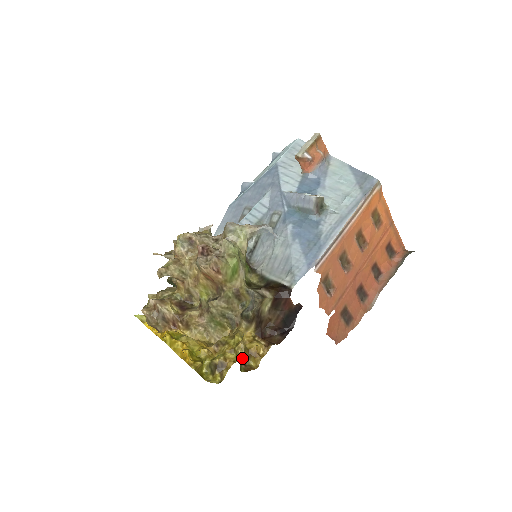
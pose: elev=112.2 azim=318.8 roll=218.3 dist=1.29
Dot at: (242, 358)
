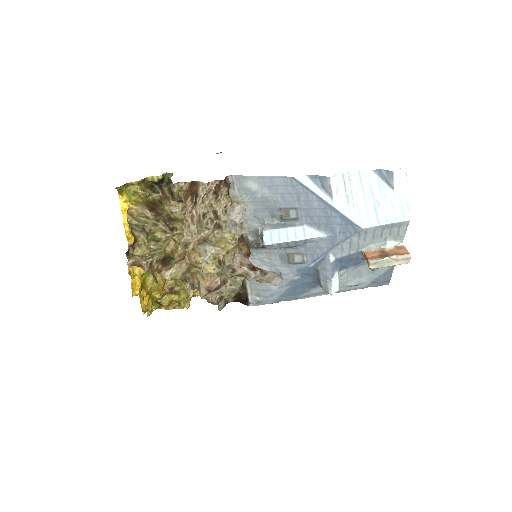
Dot at: occluded
